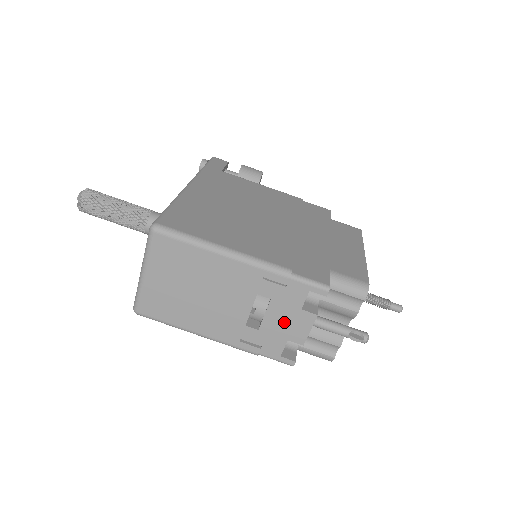
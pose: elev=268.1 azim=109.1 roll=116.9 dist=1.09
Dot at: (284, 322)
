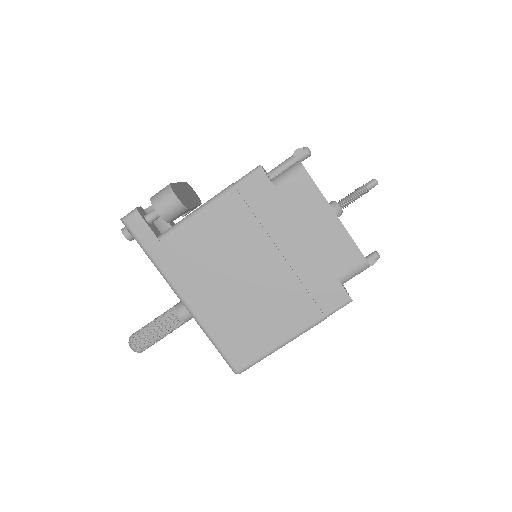
Dot at: occluded
